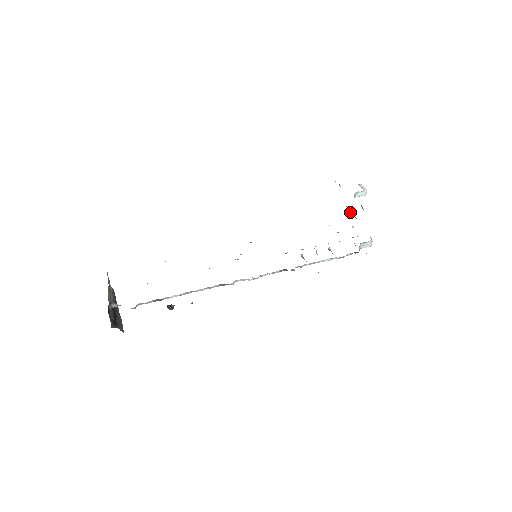
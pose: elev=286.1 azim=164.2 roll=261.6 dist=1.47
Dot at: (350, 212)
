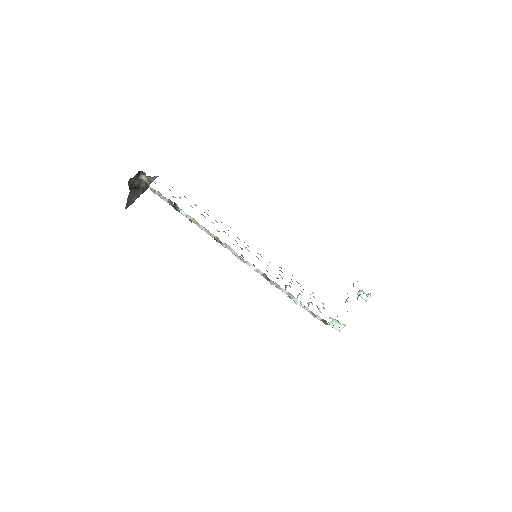
Dot at: (345, 302)
